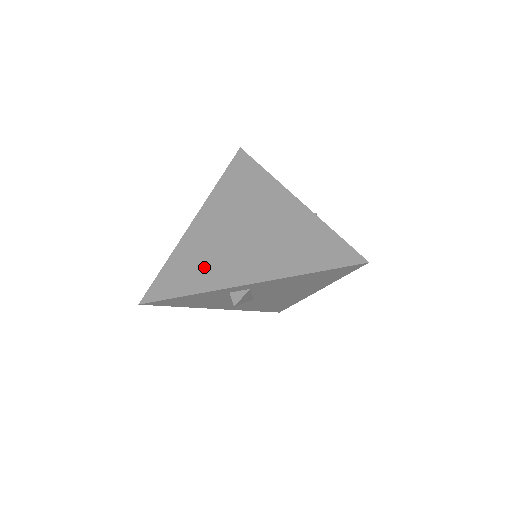
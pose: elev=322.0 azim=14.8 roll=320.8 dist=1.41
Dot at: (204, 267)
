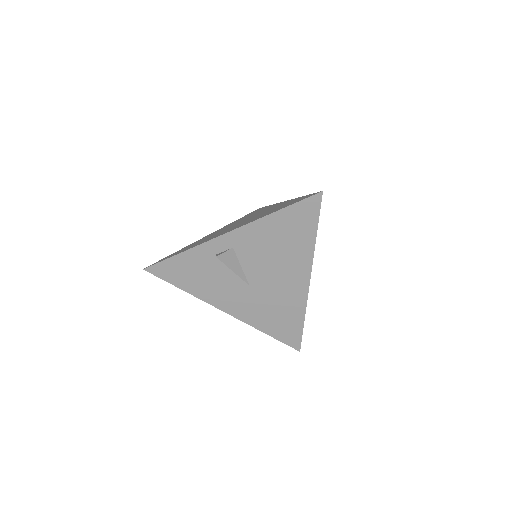
Dot at: (200, 242)
